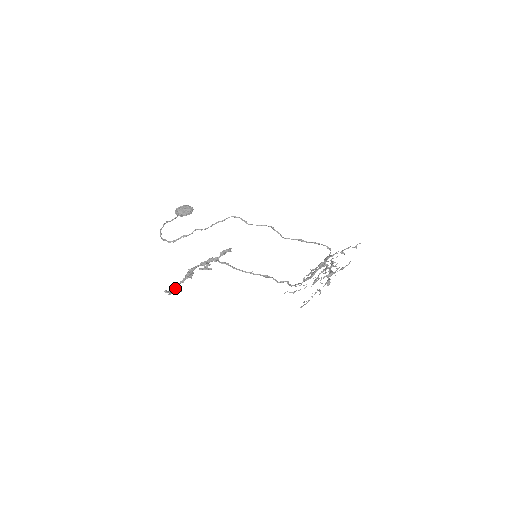
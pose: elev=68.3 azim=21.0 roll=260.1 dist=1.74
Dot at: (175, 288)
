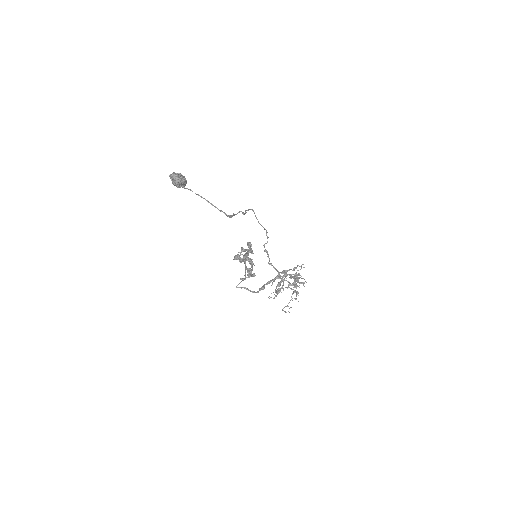
Dot at: occluded
